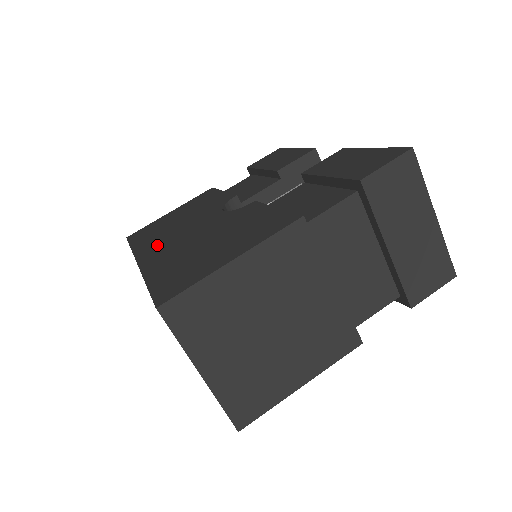
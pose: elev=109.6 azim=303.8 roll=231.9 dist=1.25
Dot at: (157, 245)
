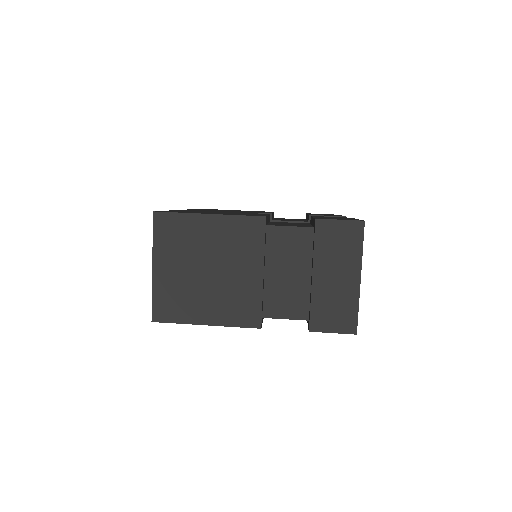
Dot at: (202, 210)
